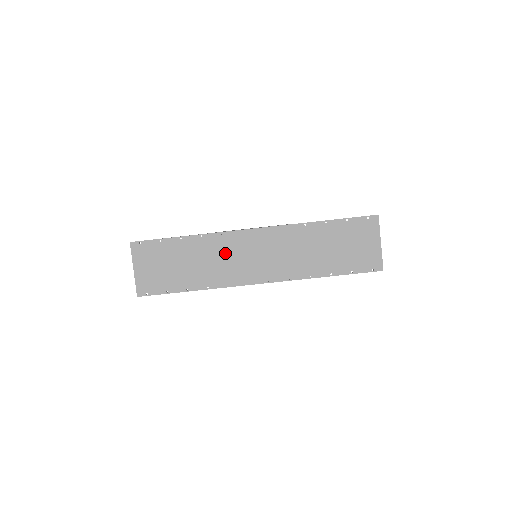
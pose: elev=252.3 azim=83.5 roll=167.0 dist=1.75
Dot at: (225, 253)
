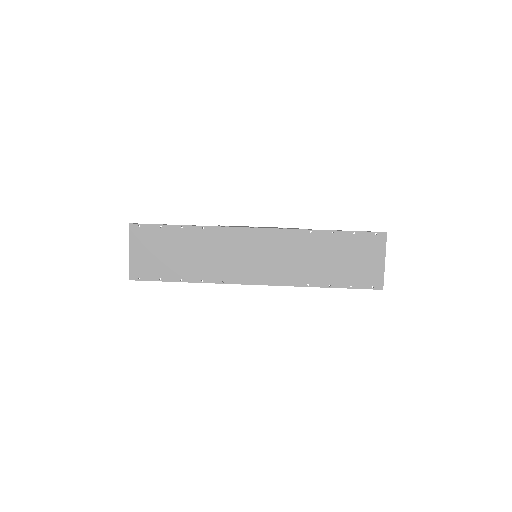
Dot at: (225, 249)
